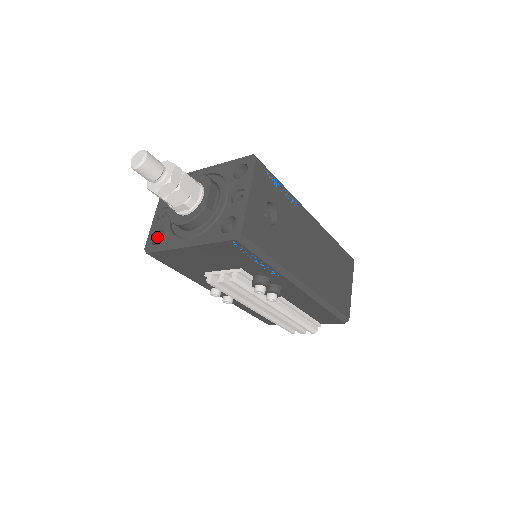
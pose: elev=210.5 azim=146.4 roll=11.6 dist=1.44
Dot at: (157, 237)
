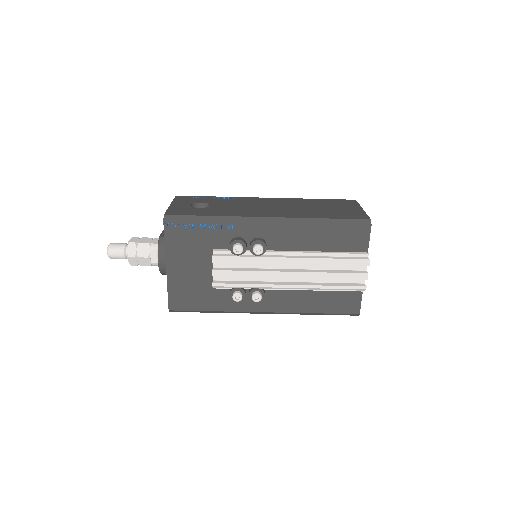
Dot at: occluded
